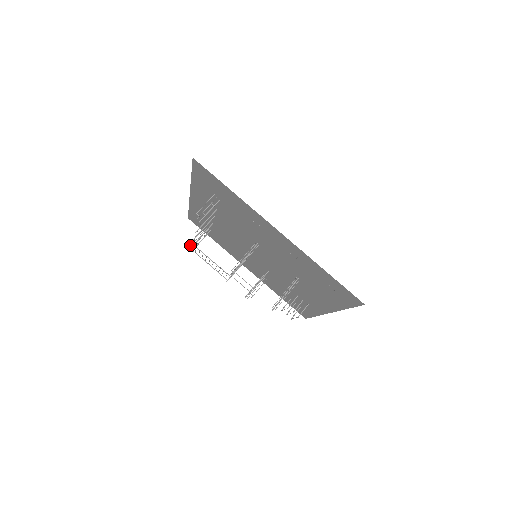
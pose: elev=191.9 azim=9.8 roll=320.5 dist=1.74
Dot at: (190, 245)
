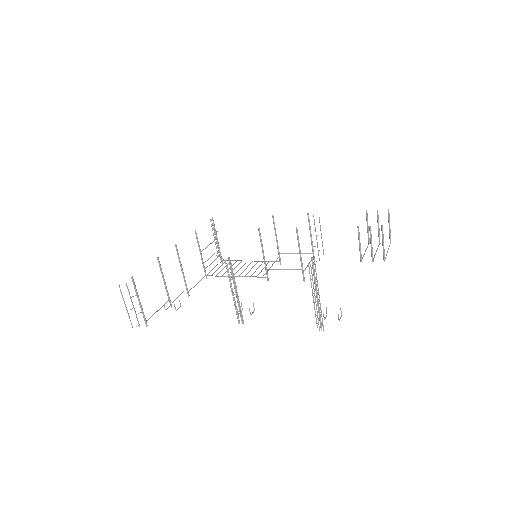
Dot at: occluded
